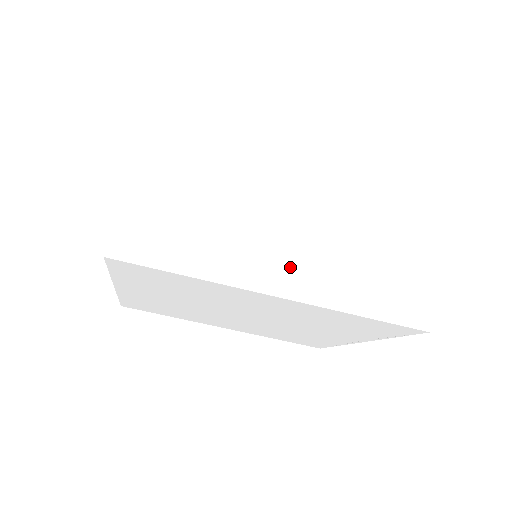
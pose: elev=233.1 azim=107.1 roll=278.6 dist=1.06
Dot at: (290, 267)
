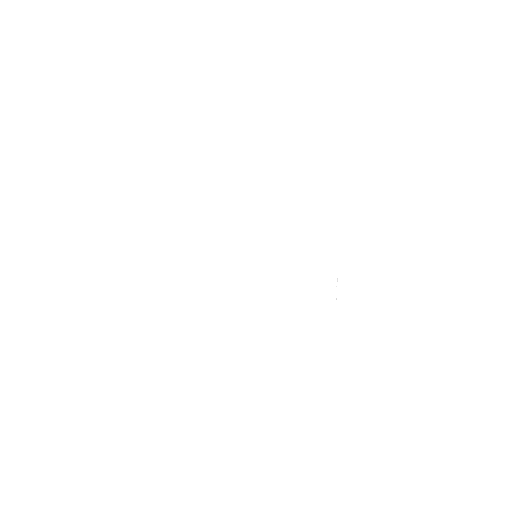
Dot at: (258, 221)
